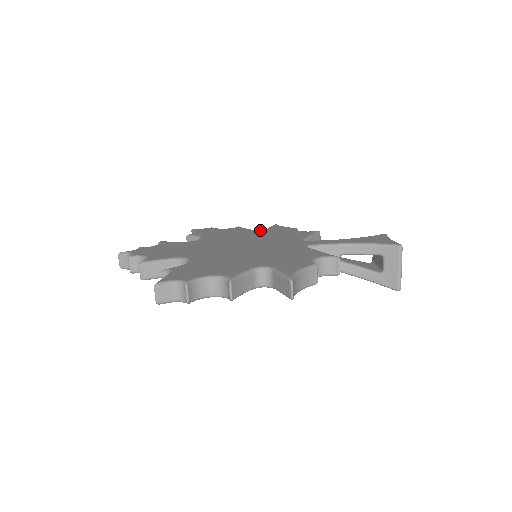
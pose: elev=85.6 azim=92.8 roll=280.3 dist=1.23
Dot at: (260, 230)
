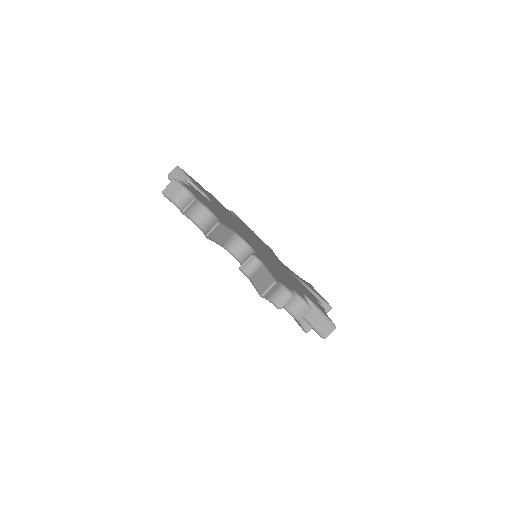
Dot at: (236, 217)
